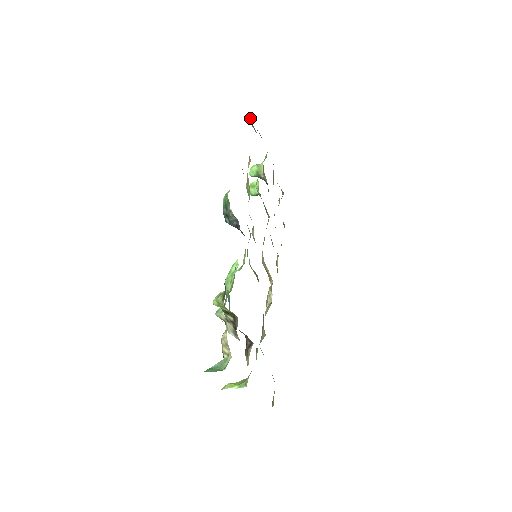
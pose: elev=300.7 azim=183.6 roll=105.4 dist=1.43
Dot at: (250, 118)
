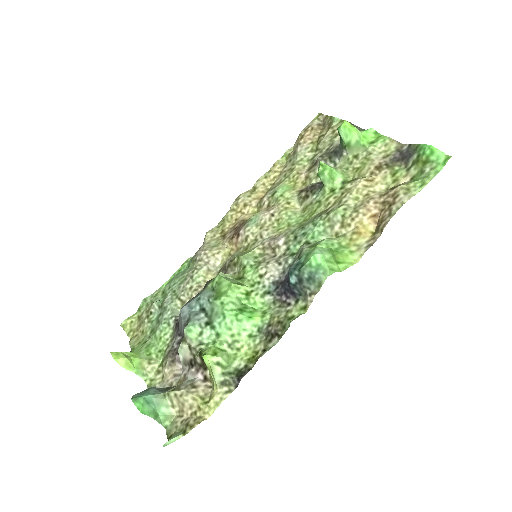
Dot at: (431, 159)
